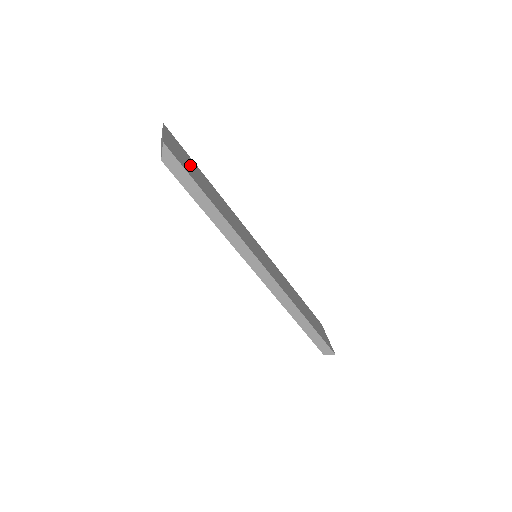
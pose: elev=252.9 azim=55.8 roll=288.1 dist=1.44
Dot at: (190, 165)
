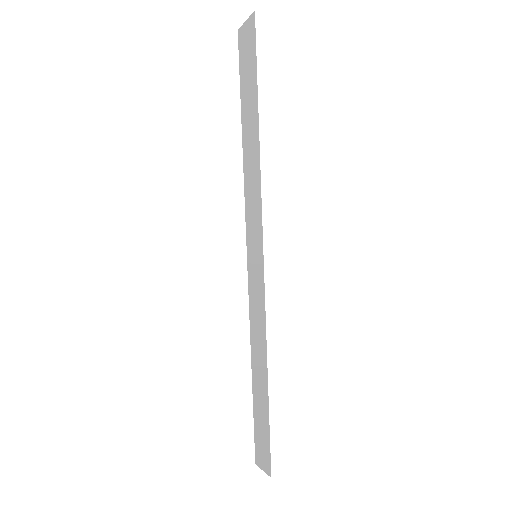
Dot at: occluded
